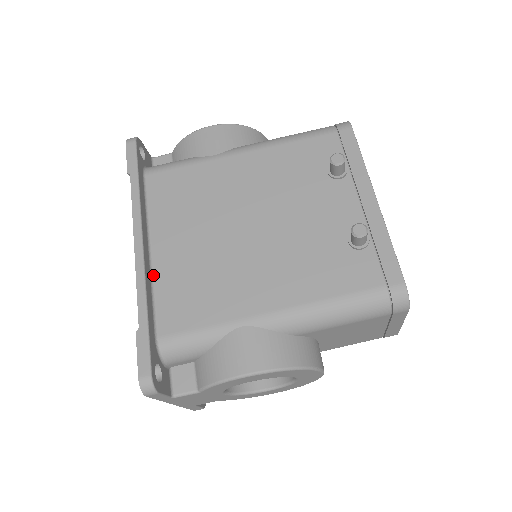
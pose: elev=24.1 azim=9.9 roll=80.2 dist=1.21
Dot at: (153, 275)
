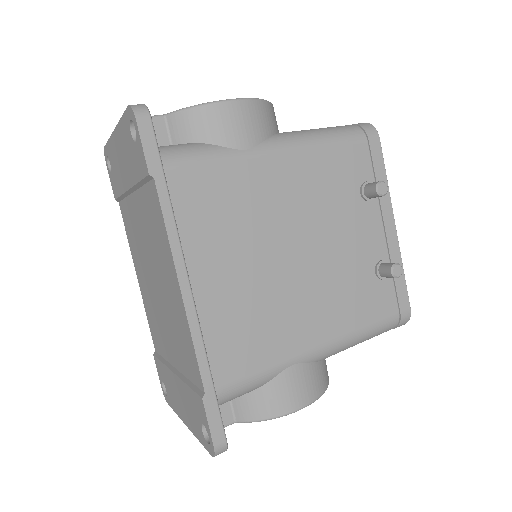
Dot at: occluded
